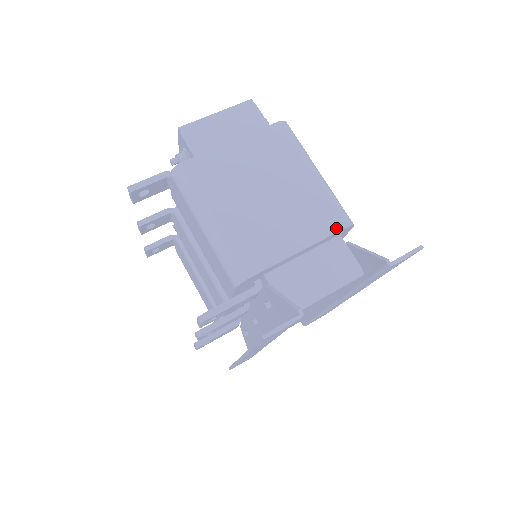
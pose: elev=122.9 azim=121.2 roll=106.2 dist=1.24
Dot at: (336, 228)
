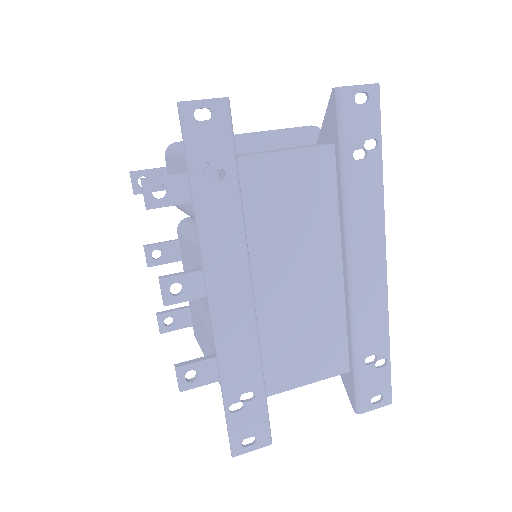
Dot at: (299, 127)
